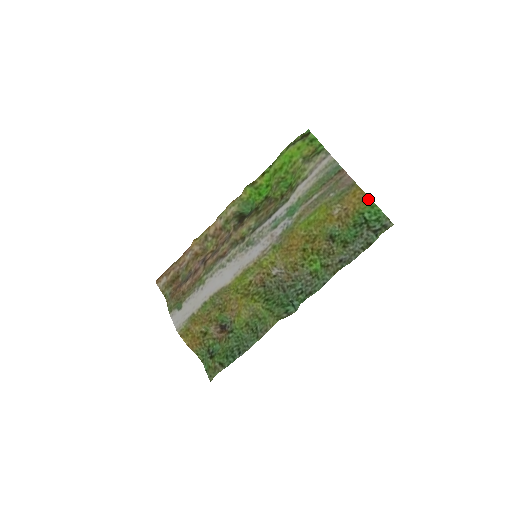
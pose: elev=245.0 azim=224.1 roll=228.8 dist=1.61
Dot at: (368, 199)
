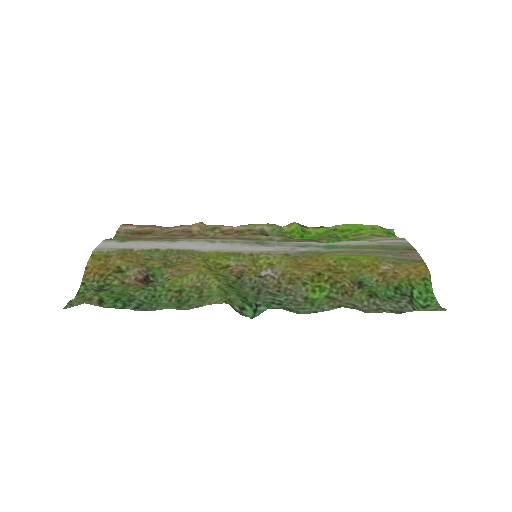
Dot at: (429, 279)
